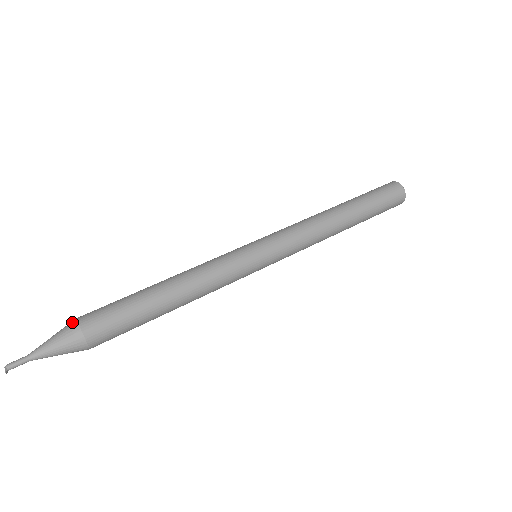
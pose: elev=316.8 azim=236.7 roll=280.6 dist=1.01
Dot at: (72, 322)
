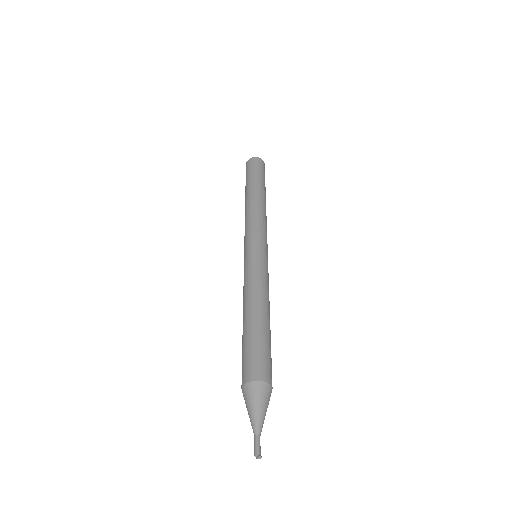
Dot at: (242, 392)
